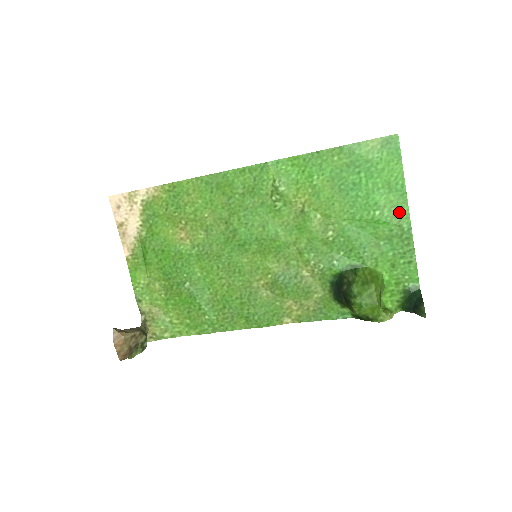
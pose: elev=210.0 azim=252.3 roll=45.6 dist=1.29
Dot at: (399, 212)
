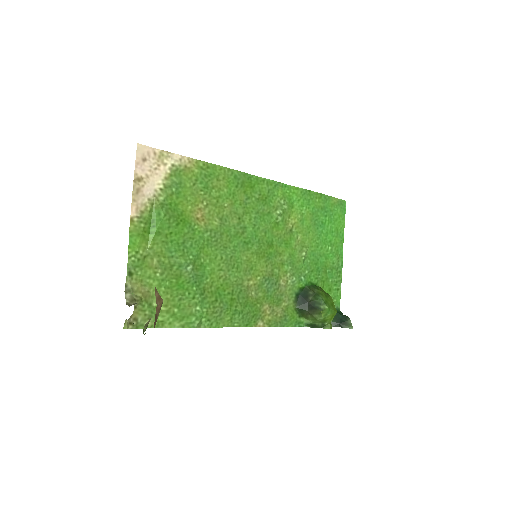
Dot at: (339, 252)
